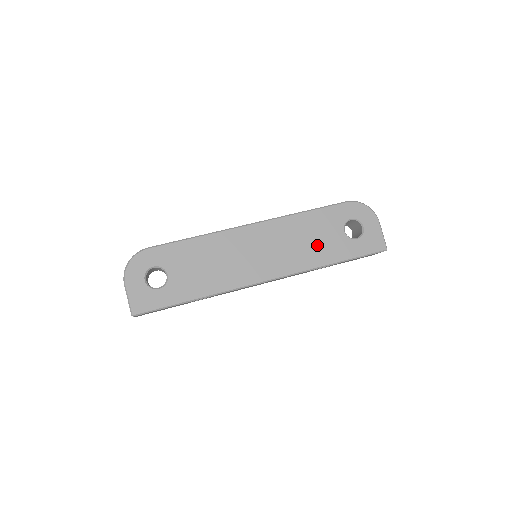
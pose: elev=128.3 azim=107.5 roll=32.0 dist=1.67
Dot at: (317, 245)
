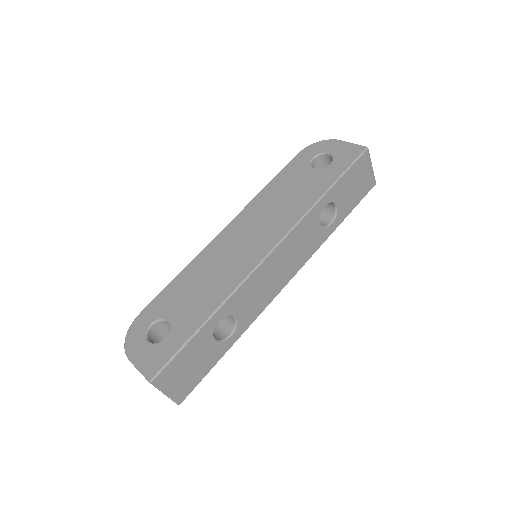
Dot at: (297, 194)
